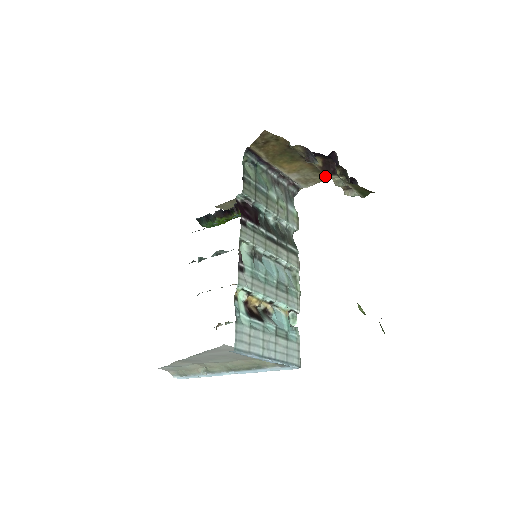
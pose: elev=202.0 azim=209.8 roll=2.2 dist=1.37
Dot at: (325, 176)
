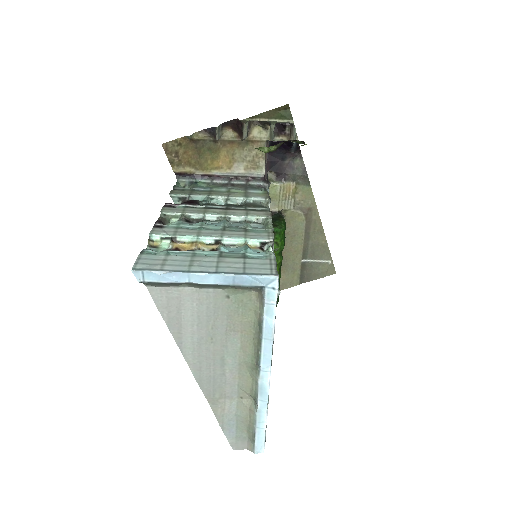
Dot at: (258, 143)
